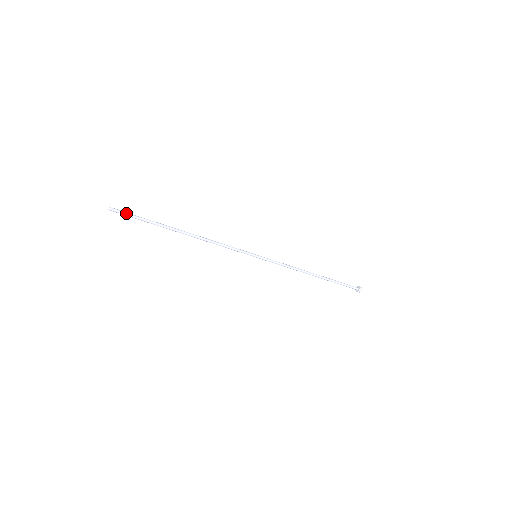
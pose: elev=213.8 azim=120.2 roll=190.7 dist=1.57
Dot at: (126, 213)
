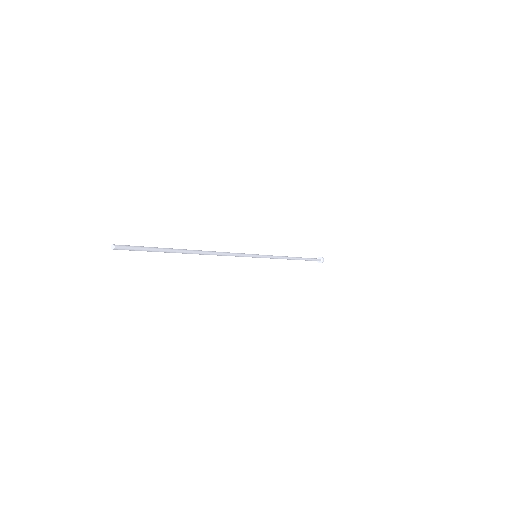
Dot at: (135, 247)
